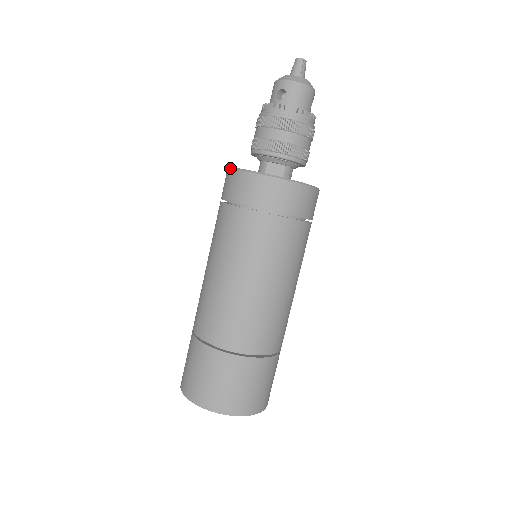
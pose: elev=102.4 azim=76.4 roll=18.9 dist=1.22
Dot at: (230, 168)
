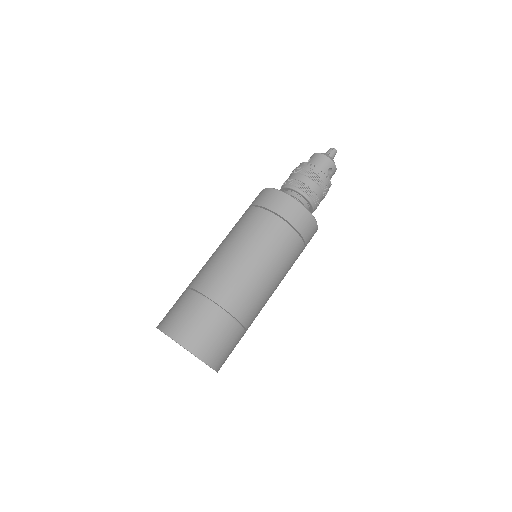
Dot at: occluded
